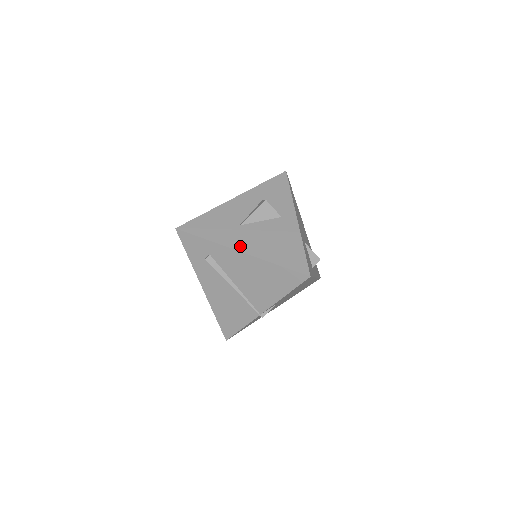
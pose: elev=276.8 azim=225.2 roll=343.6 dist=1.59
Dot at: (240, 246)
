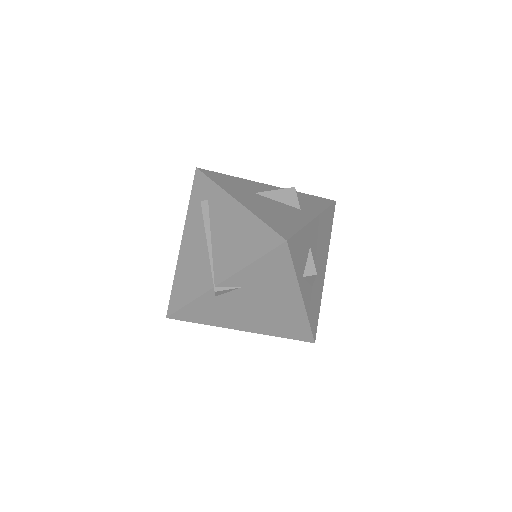
Dot at: (239, 198)
